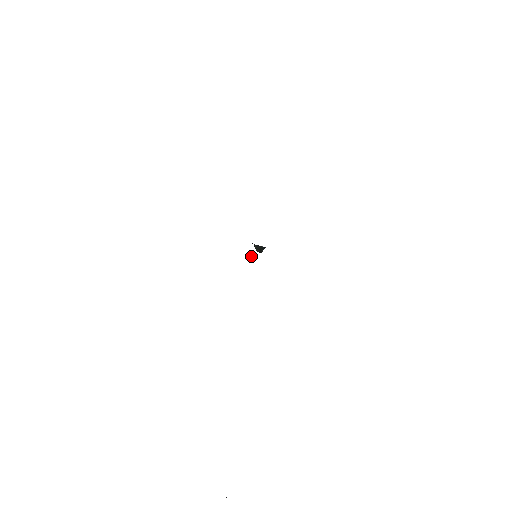
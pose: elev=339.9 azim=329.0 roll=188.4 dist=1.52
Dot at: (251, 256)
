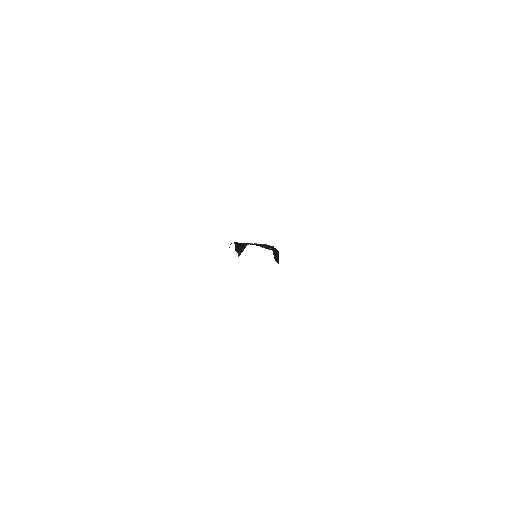
Dot at: (235, 246)
